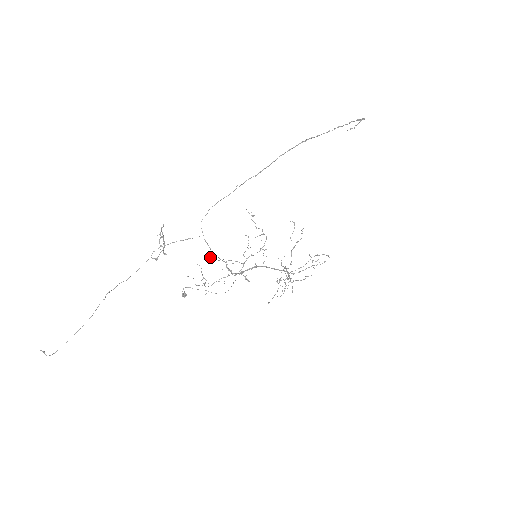
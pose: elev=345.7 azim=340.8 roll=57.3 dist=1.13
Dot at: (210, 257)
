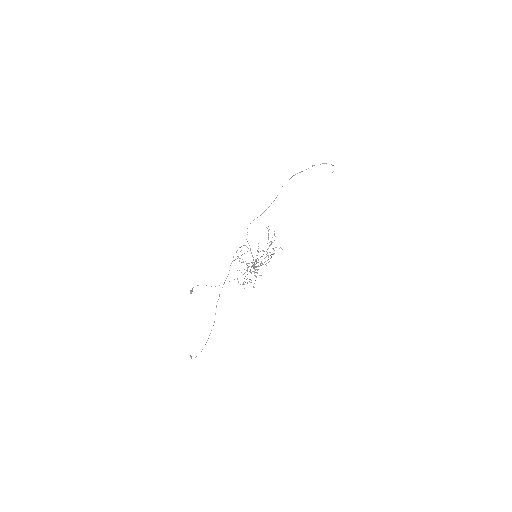
Dot at: (242, 262)
